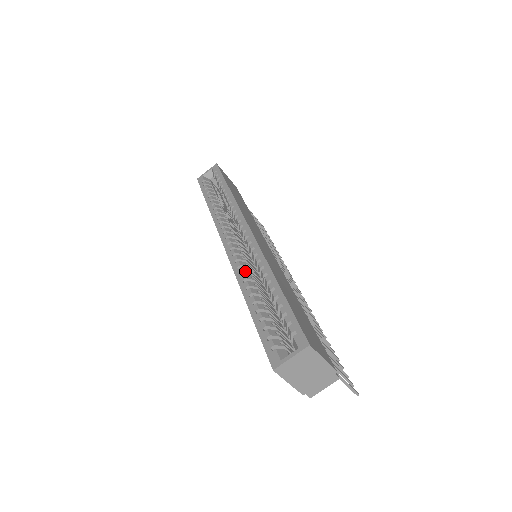
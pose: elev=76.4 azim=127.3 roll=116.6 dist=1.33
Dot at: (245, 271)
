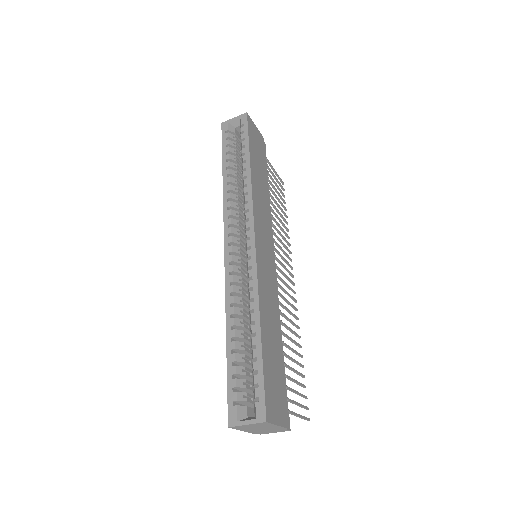
Dot at: (236, 291)
